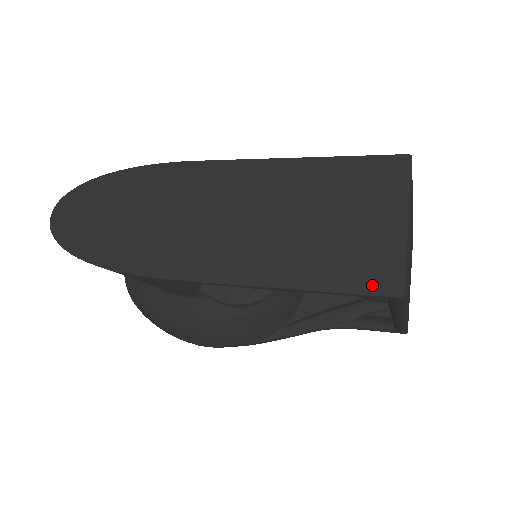
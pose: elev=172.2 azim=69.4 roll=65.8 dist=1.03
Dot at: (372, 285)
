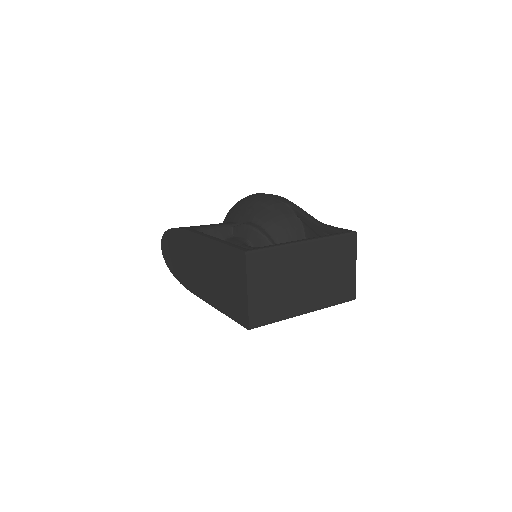
Dot at: (241, 320)
